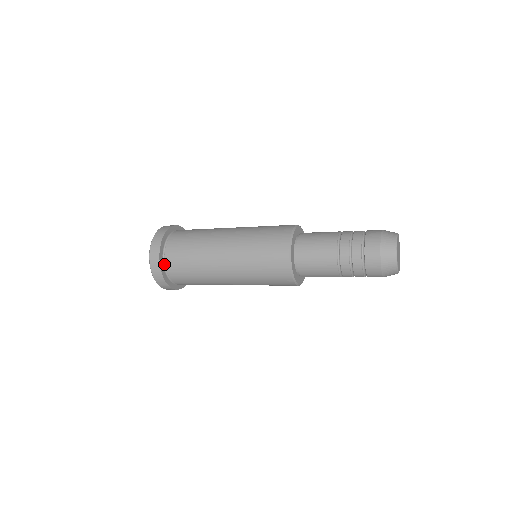
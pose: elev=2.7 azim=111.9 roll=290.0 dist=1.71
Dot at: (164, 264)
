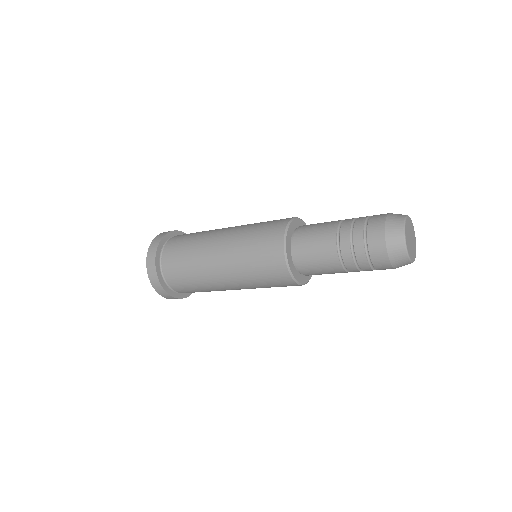
Dot at: (174, 290)
